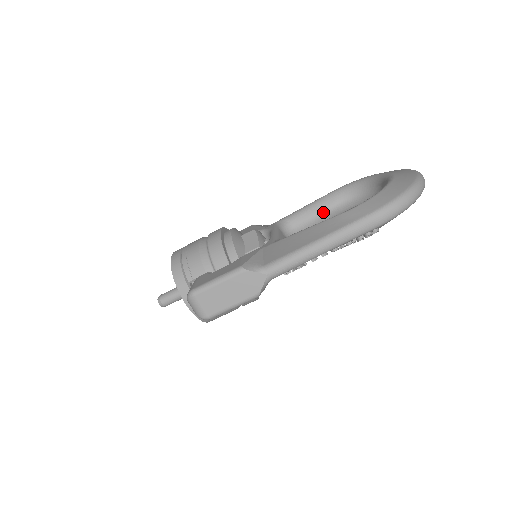
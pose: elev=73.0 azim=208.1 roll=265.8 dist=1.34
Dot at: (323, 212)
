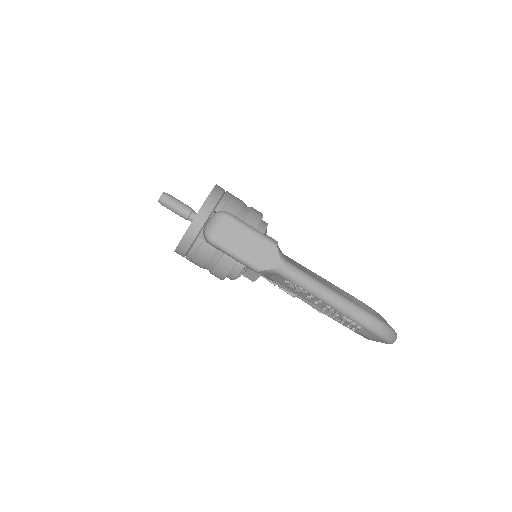
Dot at: occluded
